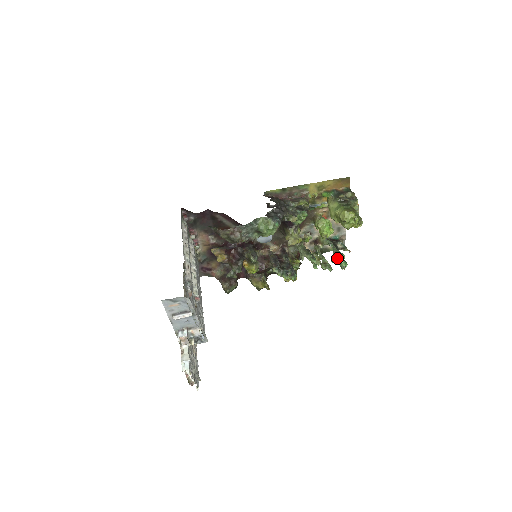
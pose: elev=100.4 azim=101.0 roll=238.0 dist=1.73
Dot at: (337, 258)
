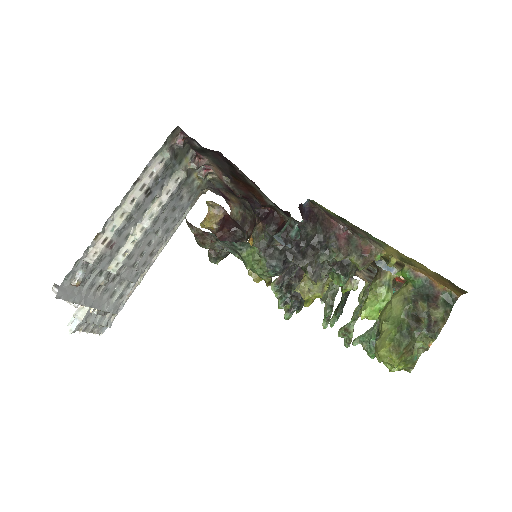
Dot at: (363, 345)
